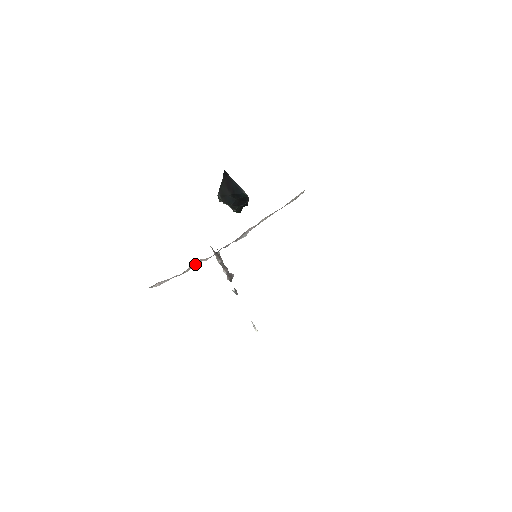
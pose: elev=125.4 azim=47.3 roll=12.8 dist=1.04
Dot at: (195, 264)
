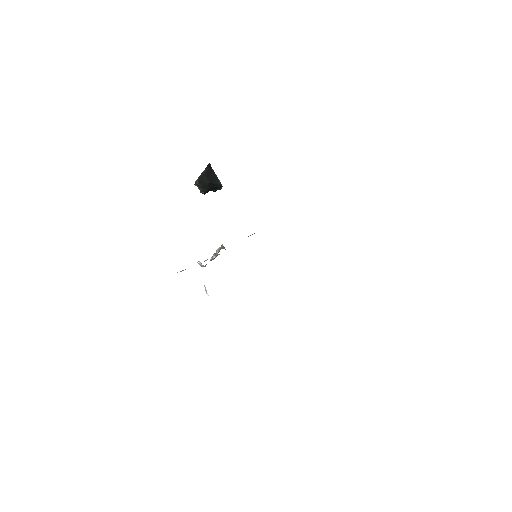
Dot at: occluded
